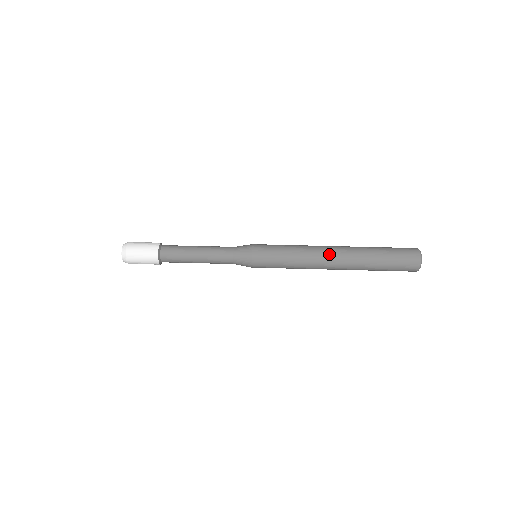
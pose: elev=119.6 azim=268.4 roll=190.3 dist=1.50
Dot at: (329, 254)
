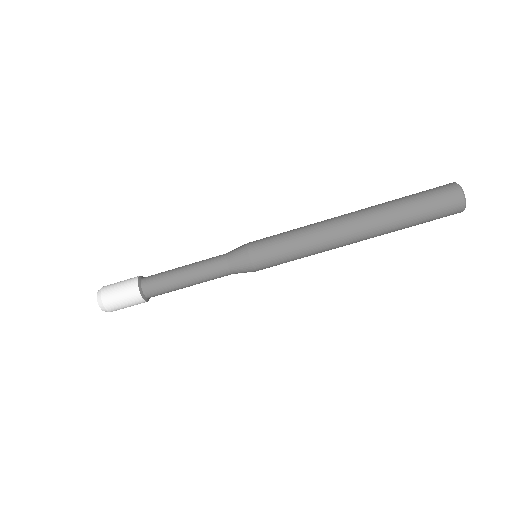
Dot at: occluded
